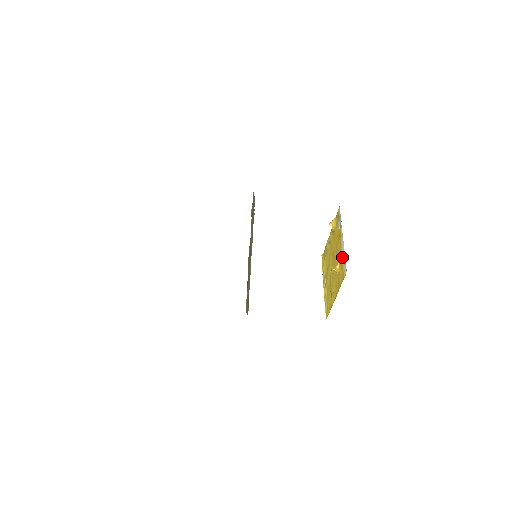
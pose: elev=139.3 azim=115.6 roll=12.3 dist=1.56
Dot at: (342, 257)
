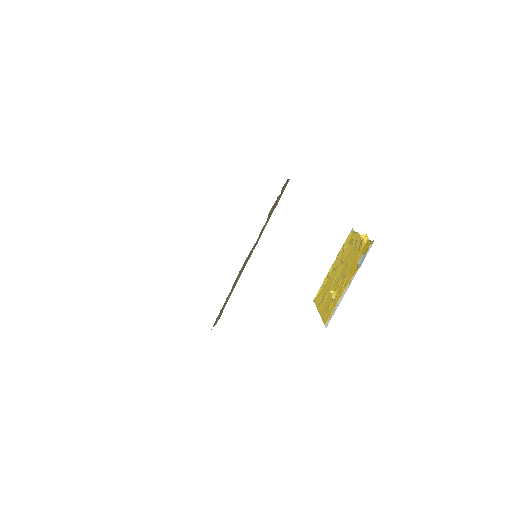
Dot at: (337, 302)
